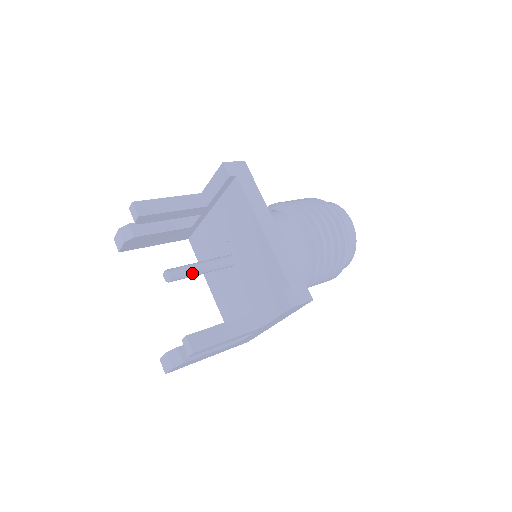
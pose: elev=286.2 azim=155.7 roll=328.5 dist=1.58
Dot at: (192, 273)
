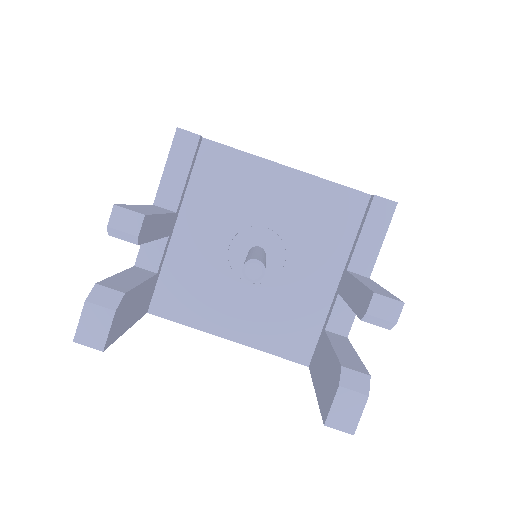
Dot at: (264, 261)
